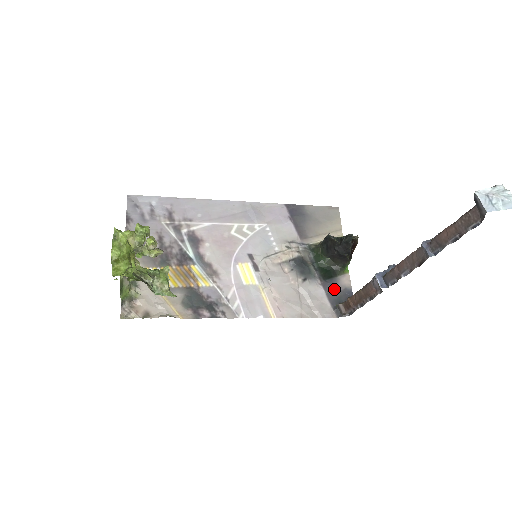
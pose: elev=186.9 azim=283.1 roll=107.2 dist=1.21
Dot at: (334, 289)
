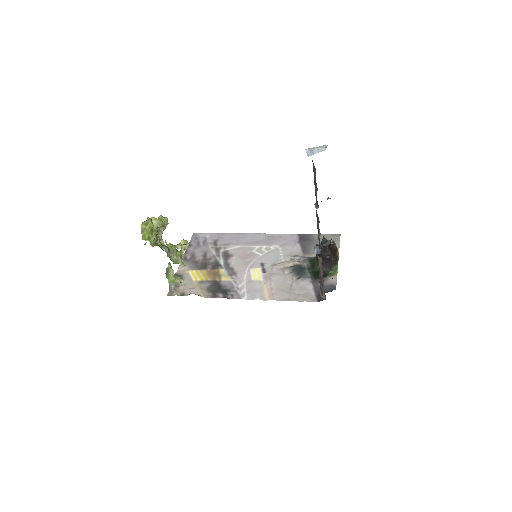
Dot at: occluded
